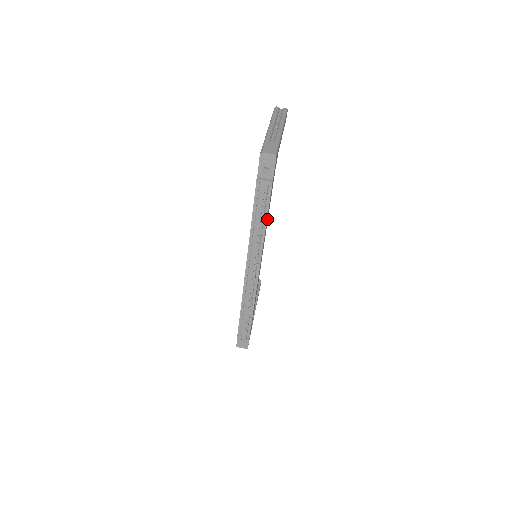
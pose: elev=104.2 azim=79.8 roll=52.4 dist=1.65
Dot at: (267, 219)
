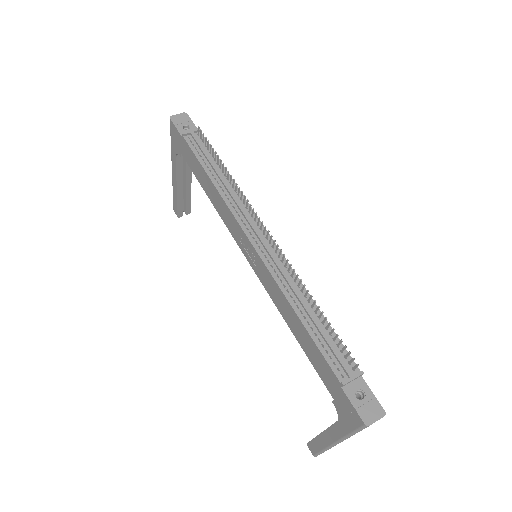
Dot at: occluded
